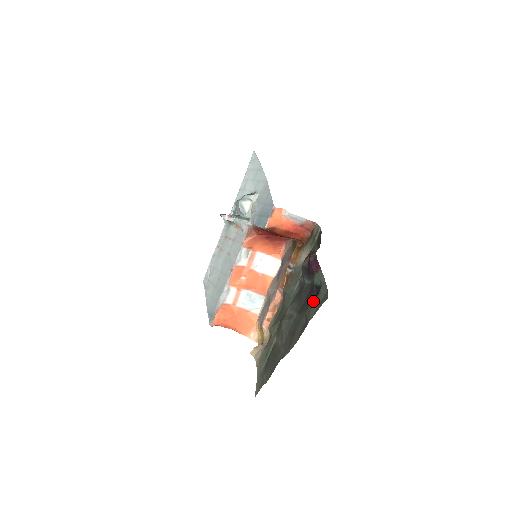
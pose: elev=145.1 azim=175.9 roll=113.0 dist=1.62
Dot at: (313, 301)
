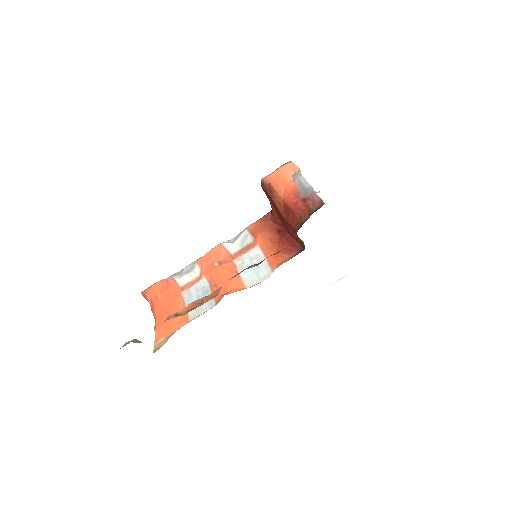
Dot at: occluded
